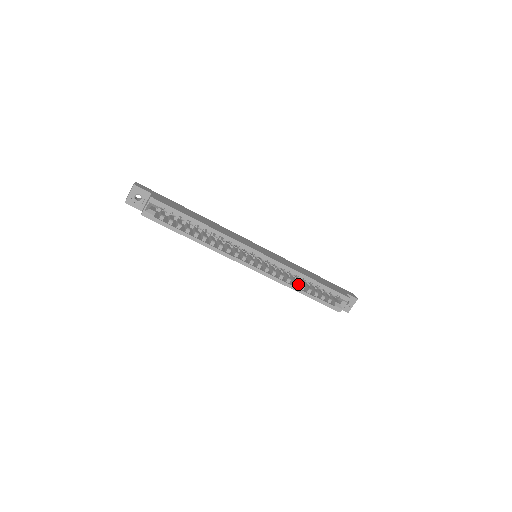
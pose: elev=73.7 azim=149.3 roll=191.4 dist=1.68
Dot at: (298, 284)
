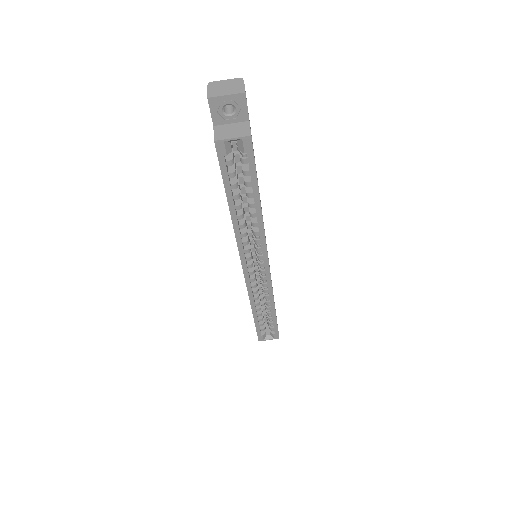
Dot at: occluded
